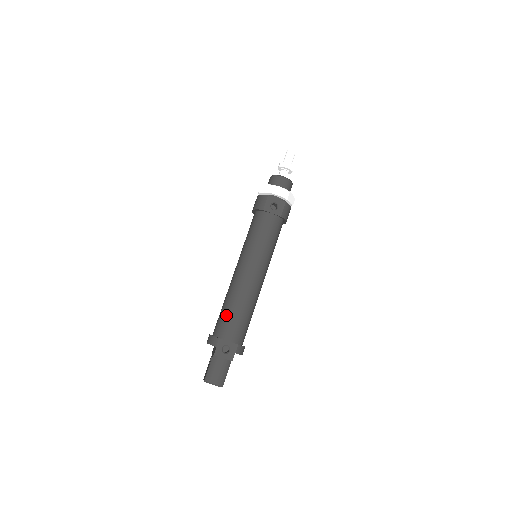
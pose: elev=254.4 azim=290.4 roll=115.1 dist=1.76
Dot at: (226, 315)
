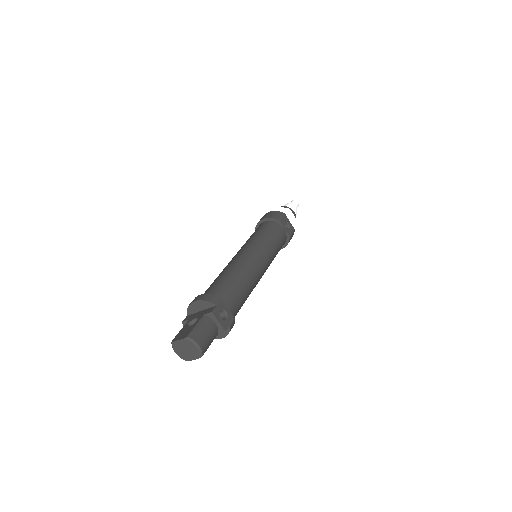
Dot at: (230, 283)
